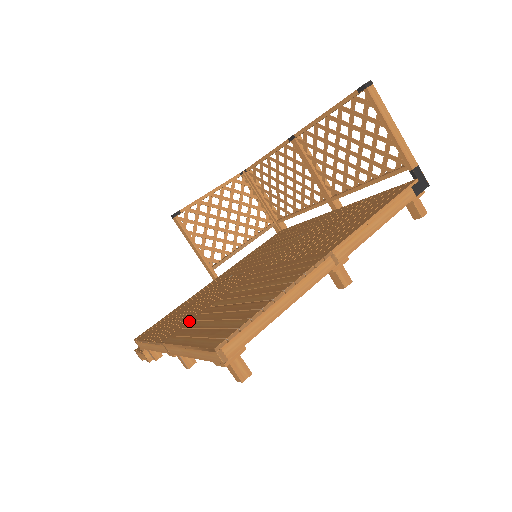
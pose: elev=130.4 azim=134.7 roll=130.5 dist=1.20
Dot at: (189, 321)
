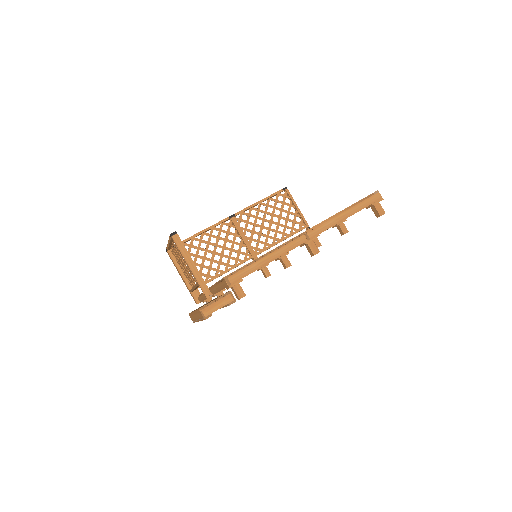
Dot at: occluded
